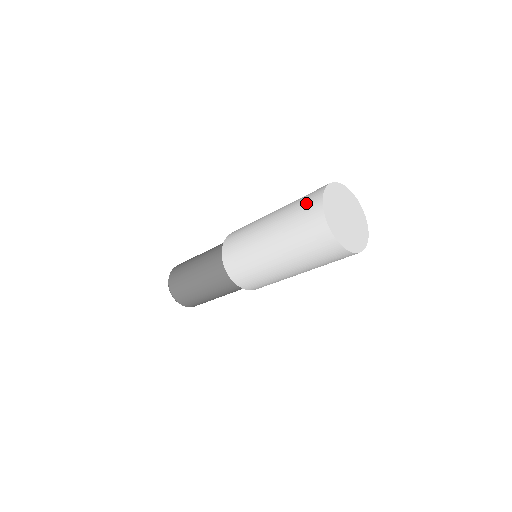
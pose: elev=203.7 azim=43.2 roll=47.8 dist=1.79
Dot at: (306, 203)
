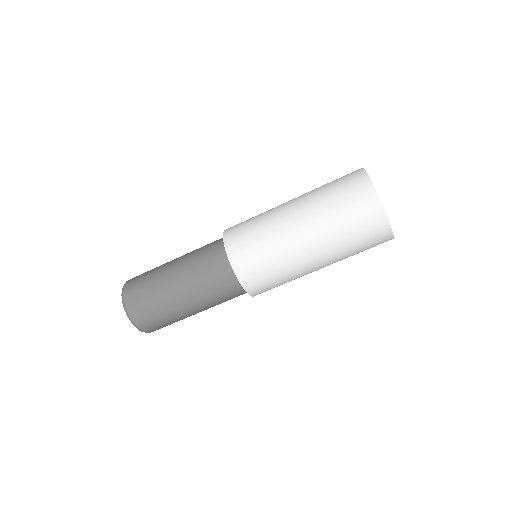
Dot at: (344, 179)
